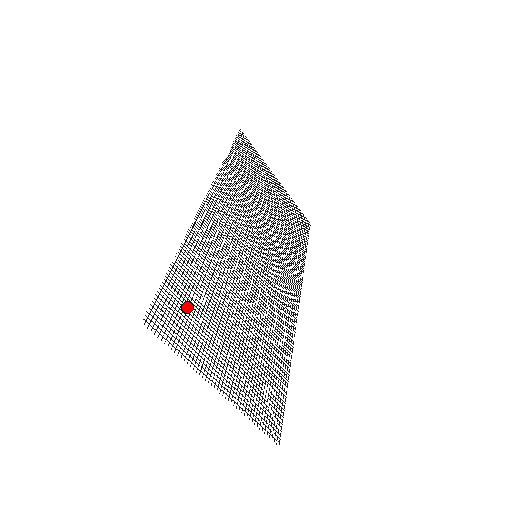
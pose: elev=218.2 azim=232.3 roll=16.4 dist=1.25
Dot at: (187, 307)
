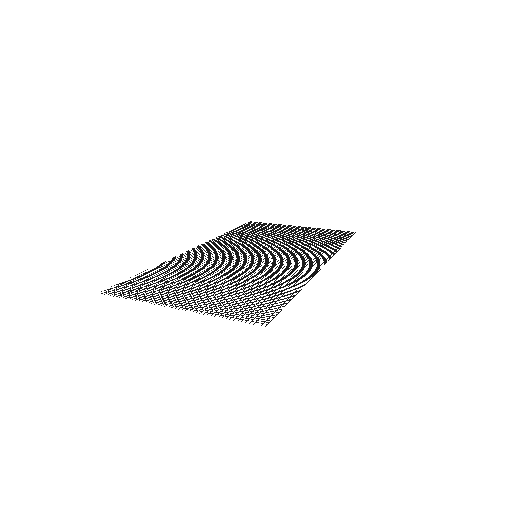
Dot at: occluded
